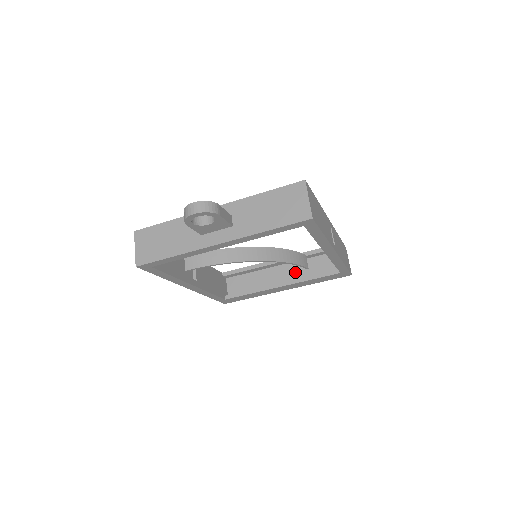
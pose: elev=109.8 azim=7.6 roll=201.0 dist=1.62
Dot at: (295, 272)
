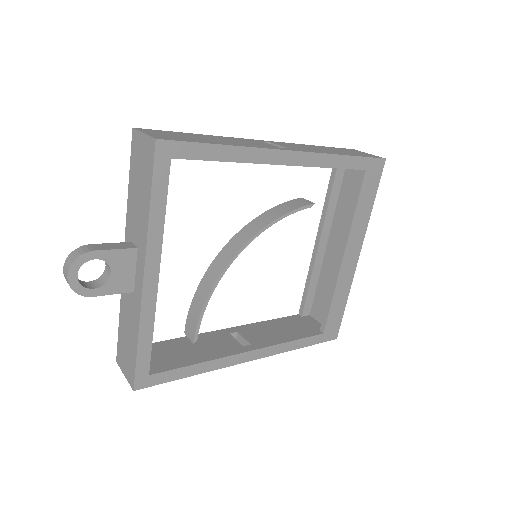
Dot at: (342, 229)
